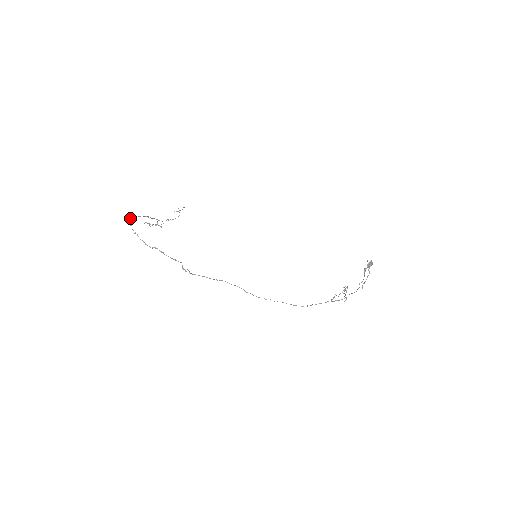
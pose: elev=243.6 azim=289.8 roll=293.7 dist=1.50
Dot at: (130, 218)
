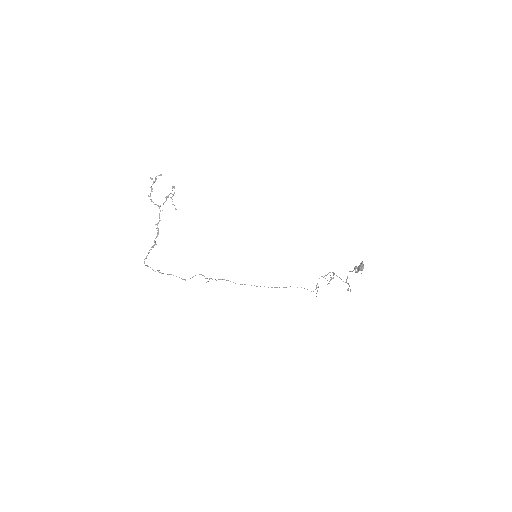
Dot at: occluded
